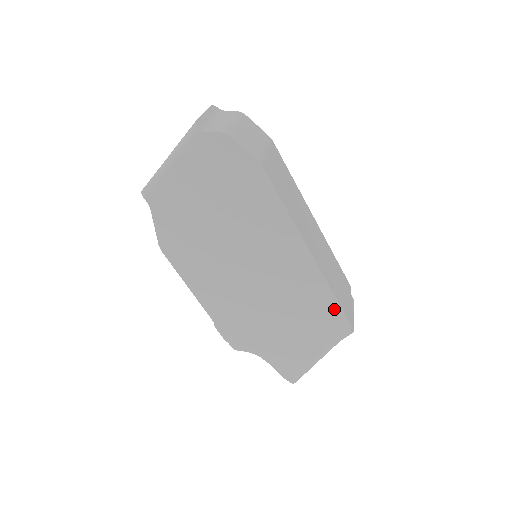
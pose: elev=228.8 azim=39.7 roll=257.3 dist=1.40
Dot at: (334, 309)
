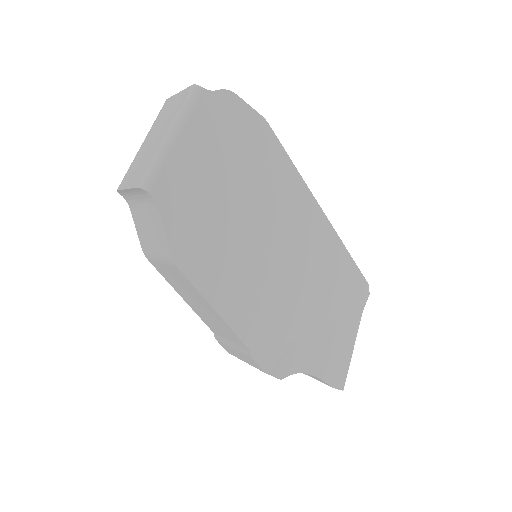
Dot at: (352, 271)
